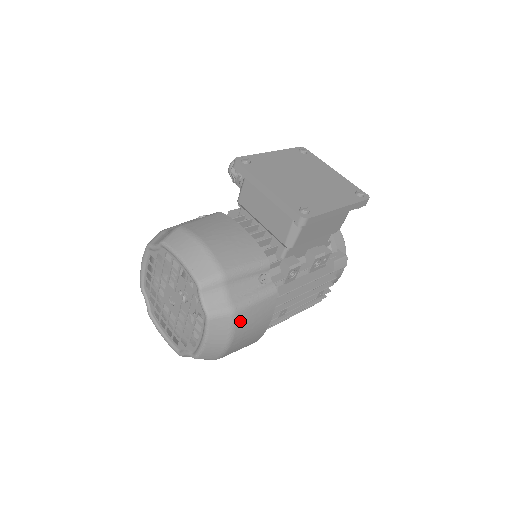
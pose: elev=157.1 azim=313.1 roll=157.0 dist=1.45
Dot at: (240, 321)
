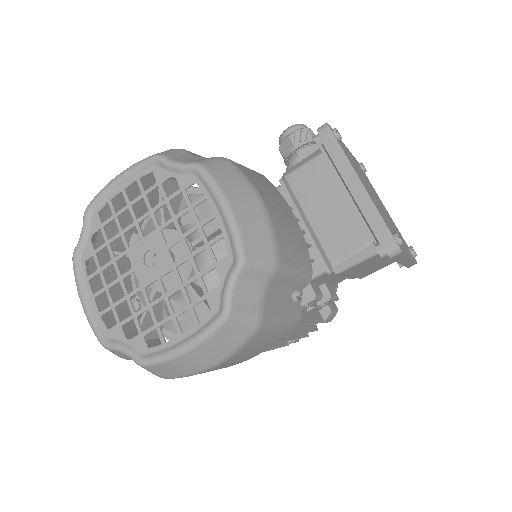
Dot at: (251, 342)
